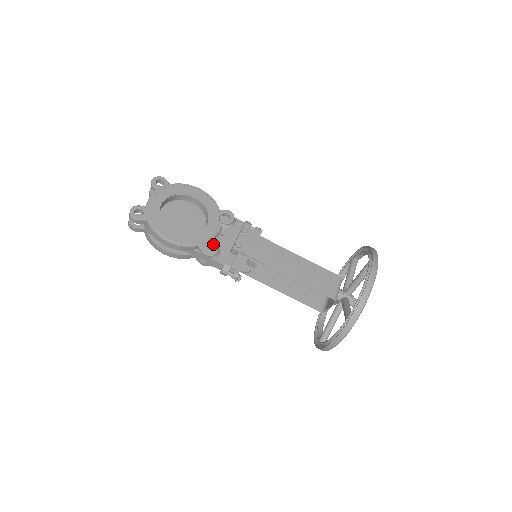
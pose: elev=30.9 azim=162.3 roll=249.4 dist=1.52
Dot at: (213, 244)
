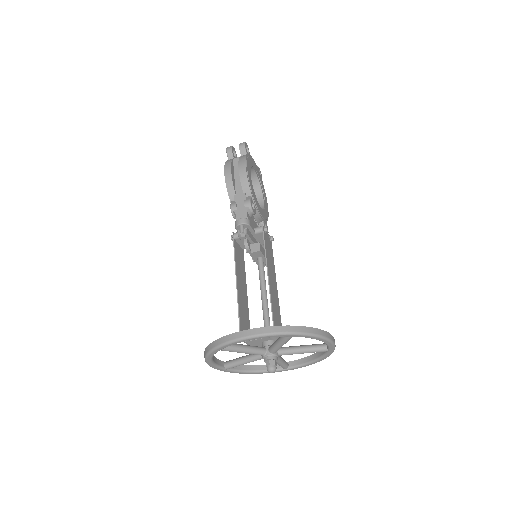
Dot at: (255, 210)
